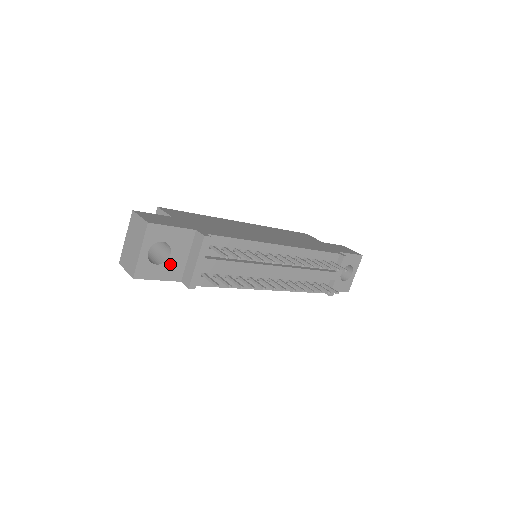
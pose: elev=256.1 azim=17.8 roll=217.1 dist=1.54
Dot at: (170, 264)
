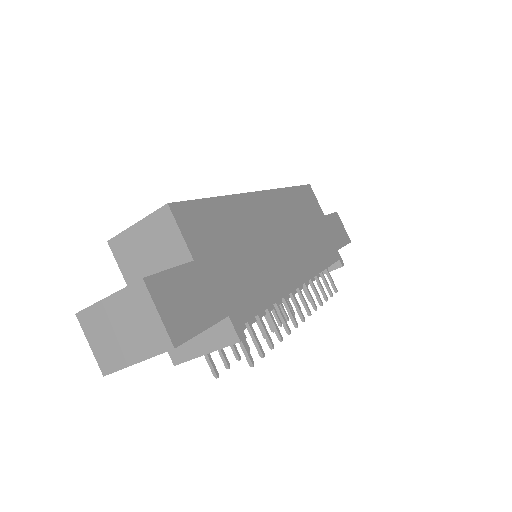
Dot at: occluded
